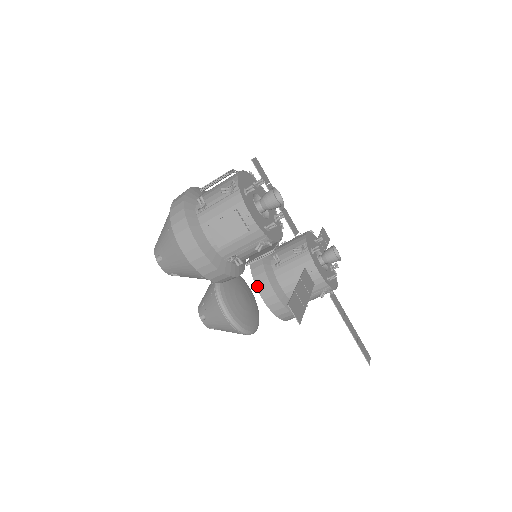
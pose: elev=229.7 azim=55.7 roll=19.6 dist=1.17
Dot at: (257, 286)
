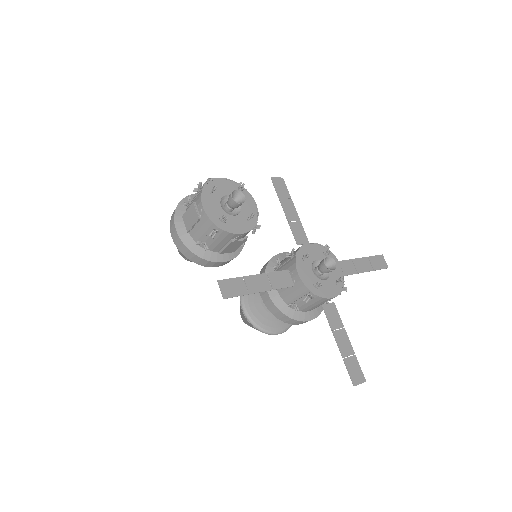
Dot at: occluded
